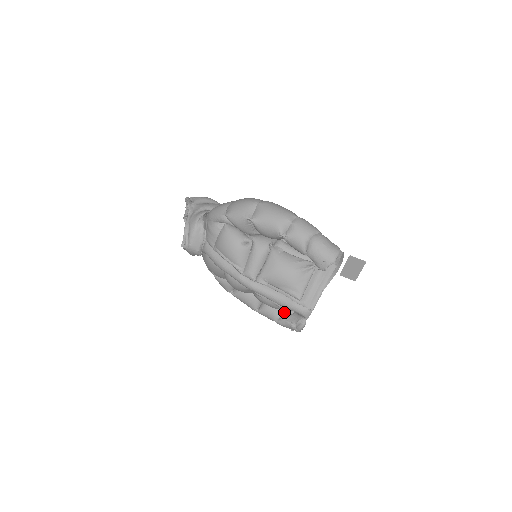
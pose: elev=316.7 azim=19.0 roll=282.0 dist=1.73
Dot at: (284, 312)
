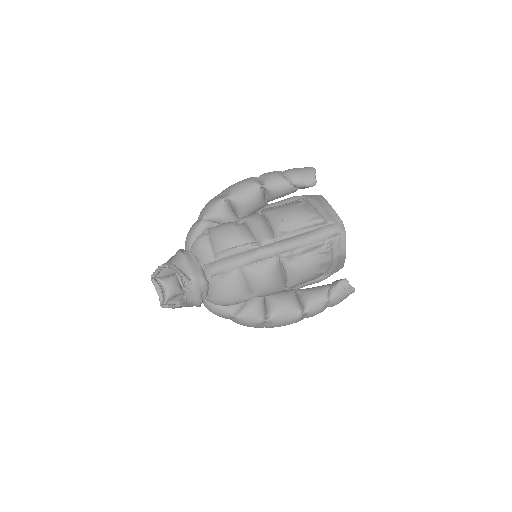
Dot at: (325, 285)
